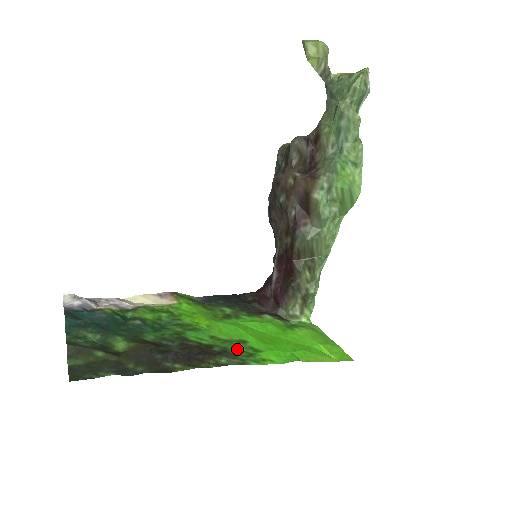
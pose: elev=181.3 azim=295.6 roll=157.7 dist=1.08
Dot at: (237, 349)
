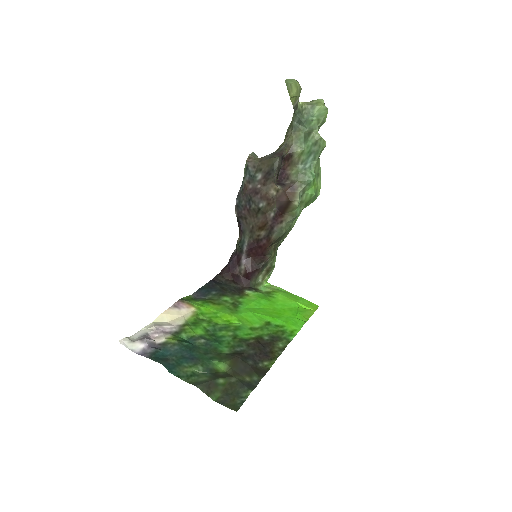
Dot at: (274, 331)
